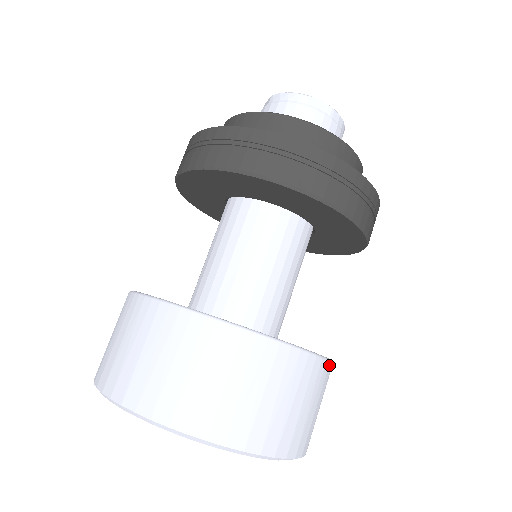
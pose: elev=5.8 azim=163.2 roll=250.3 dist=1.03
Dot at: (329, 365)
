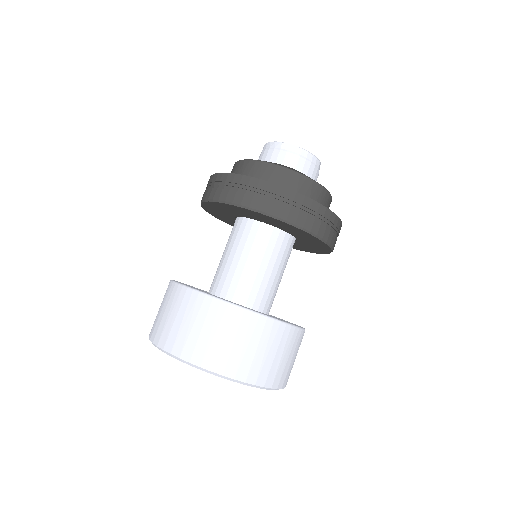
Dot at: (286, 327)
